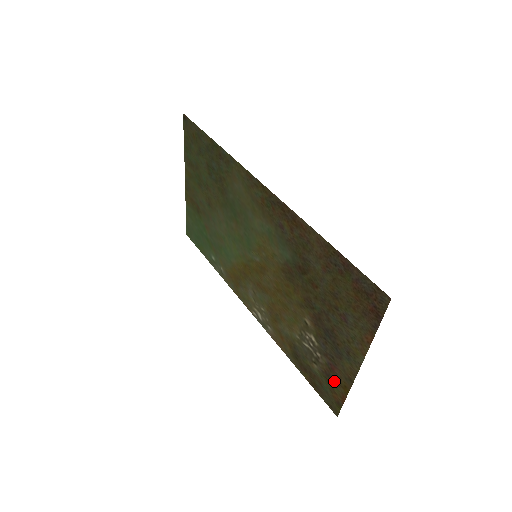
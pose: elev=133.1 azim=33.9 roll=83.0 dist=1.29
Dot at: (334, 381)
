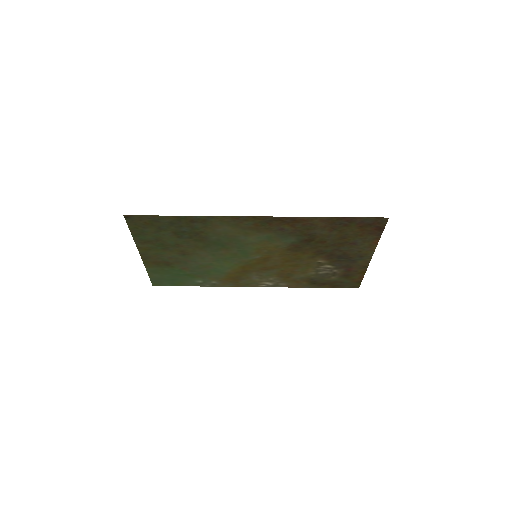
Dot at: (352, 275)
